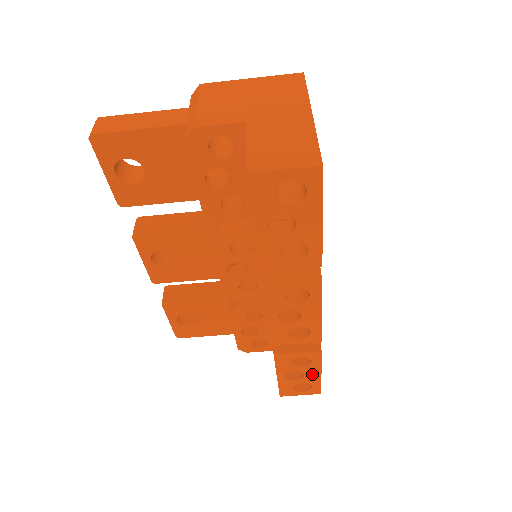
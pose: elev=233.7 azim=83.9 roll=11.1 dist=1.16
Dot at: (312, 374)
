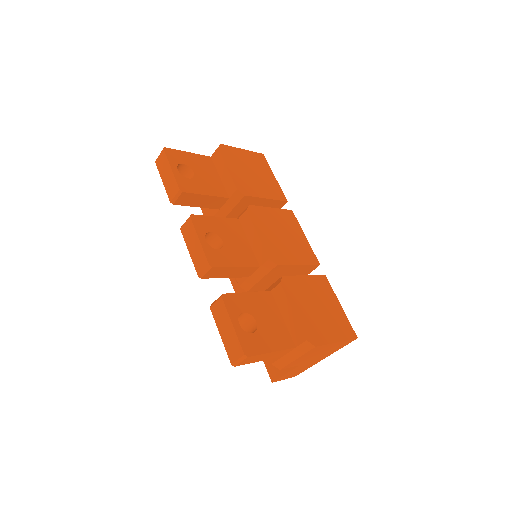
Dot at: occluded
